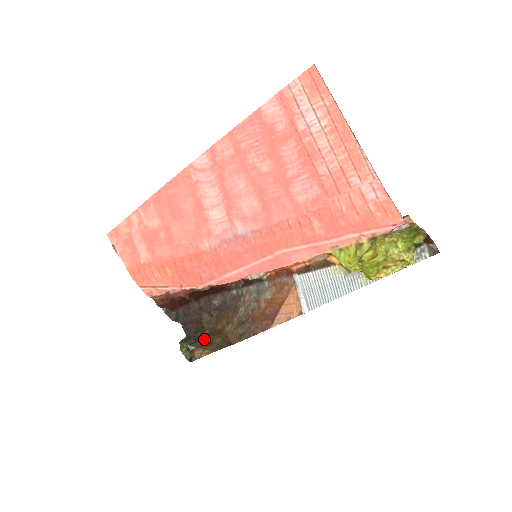
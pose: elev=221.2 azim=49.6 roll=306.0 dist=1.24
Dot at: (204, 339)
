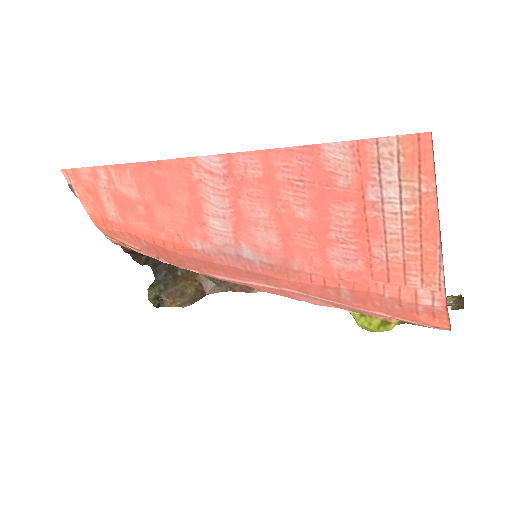
Dot at: (175, 286)
